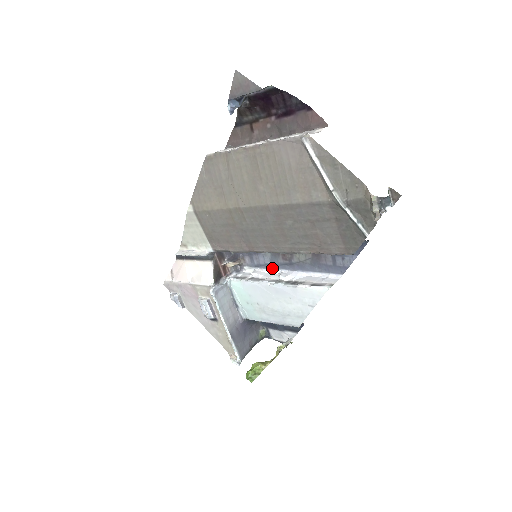
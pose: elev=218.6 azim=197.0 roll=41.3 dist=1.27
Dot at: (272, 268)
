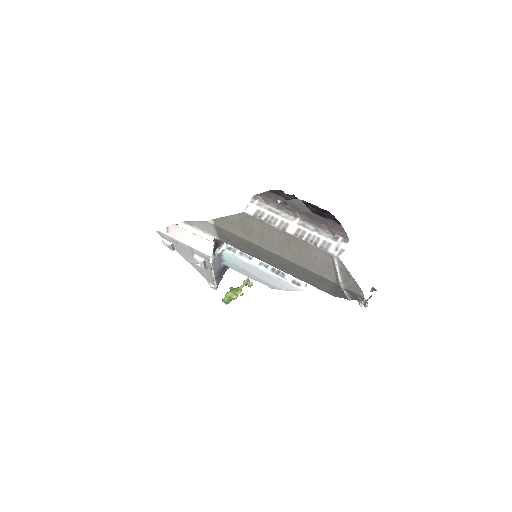
Dot at: occluded
